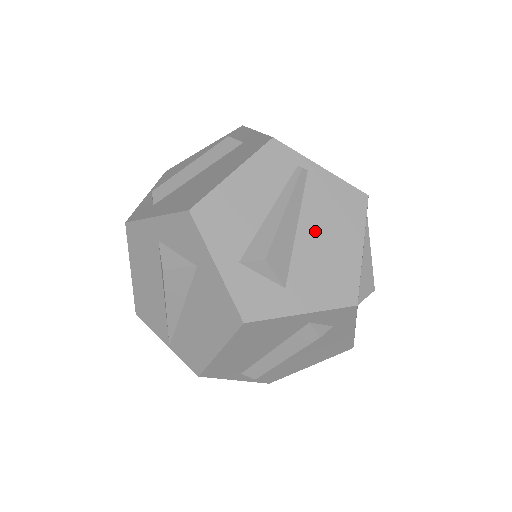
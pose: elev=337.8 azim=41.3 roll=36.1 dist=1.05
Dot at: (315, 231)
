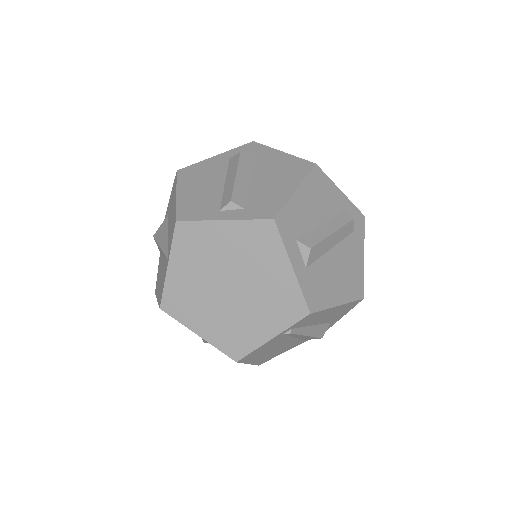
Dot at: occluded
